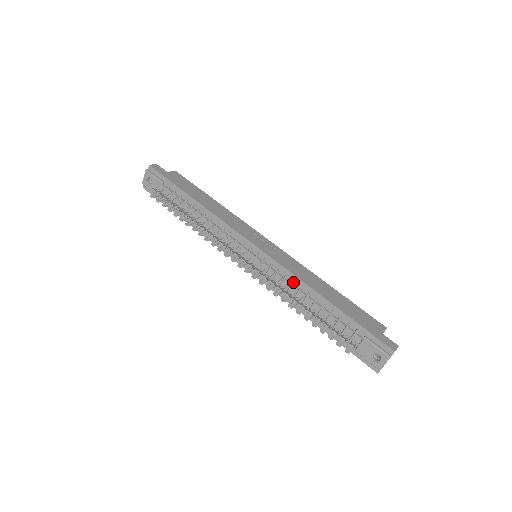
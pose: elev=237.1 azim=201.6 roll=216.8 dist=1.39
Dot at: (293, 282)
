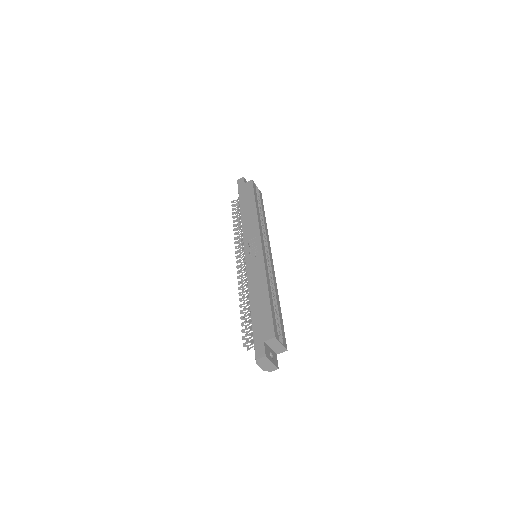
Dot at: occluded
